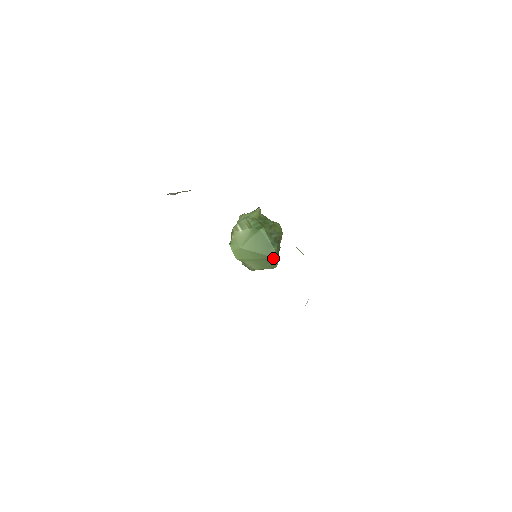
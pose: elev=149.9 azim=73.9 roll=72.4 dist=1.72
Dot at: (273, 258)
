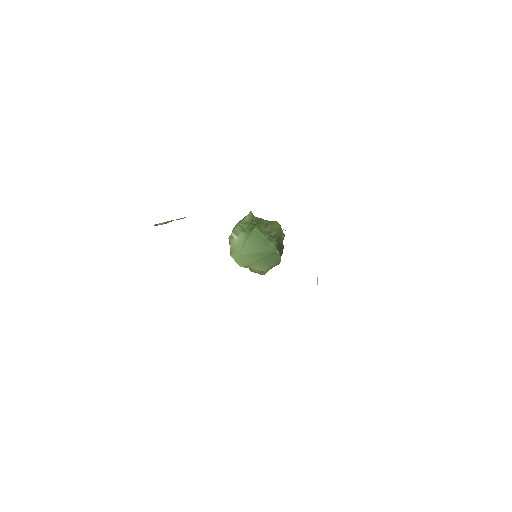
Dot at: (274, 253)
